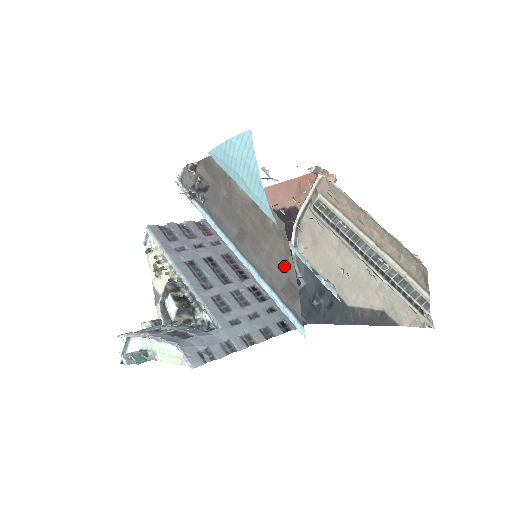
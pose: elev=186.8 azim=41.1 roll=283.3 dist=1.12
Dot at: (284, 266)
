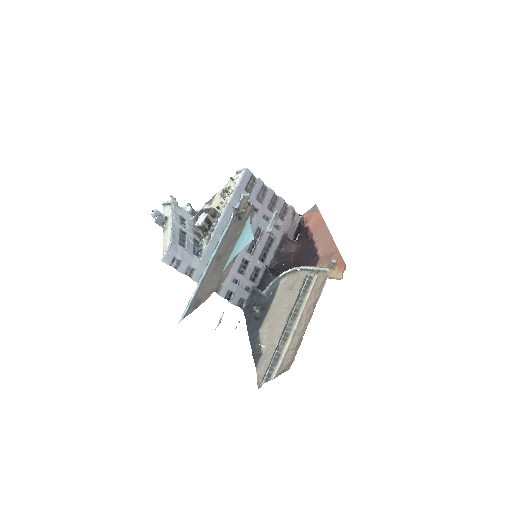
Dot at: (207, 293)
